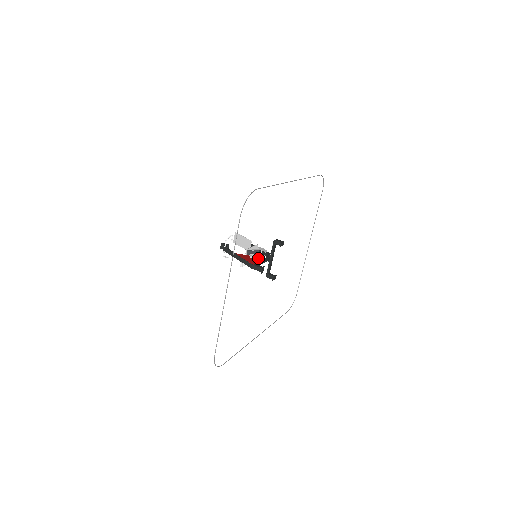
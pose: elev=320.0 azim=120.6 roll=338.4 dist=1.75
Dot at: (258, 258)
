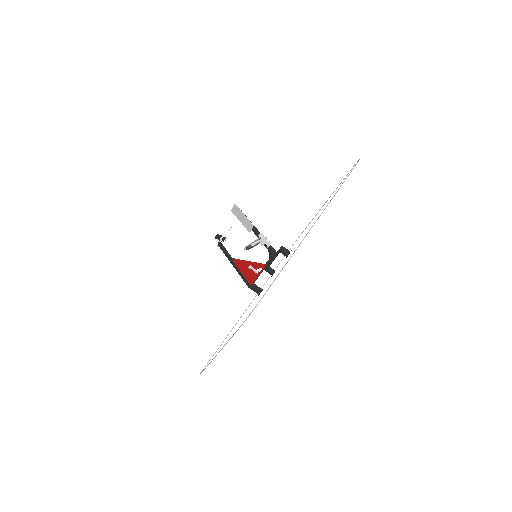
Dot at: (258, 272)
